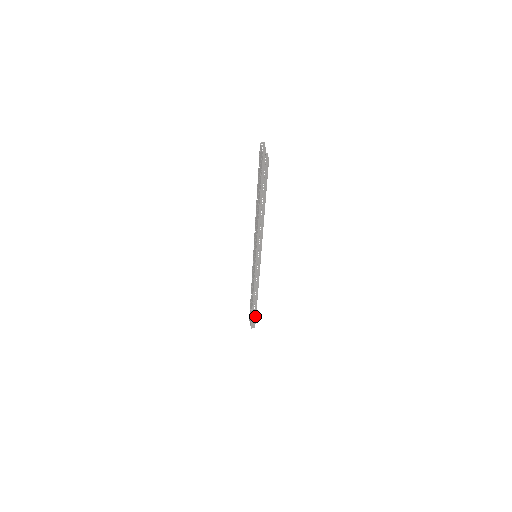
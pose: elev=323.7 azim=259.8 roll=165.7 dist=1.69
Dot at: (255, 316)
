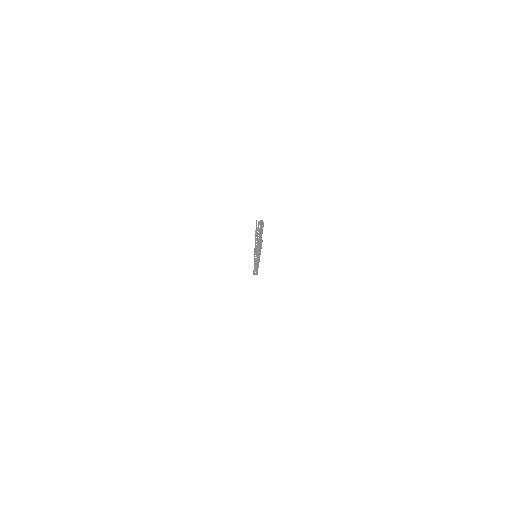
Dot at: (257, 273)
